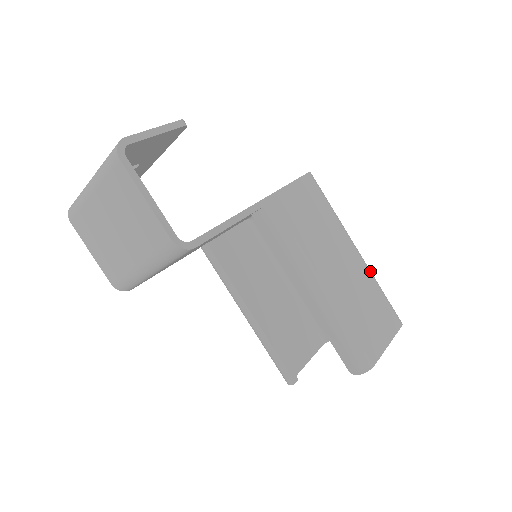
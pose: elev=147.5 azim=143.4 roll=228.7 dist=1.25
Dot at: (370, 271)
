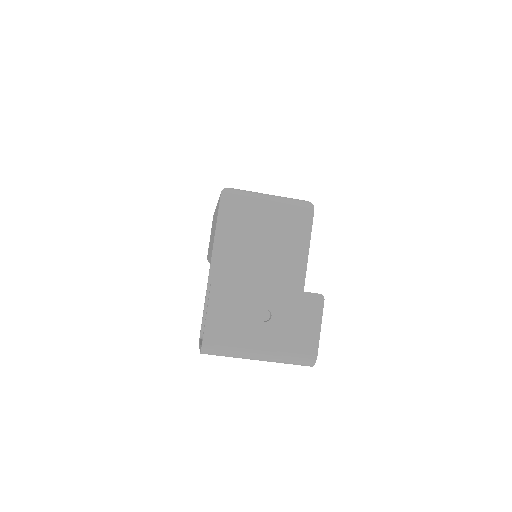
Dot at: occluded
